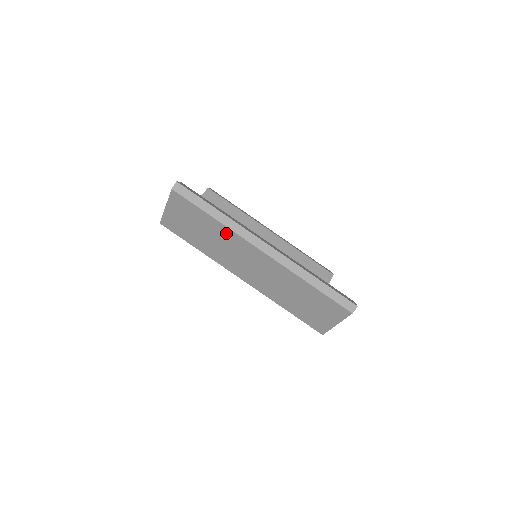
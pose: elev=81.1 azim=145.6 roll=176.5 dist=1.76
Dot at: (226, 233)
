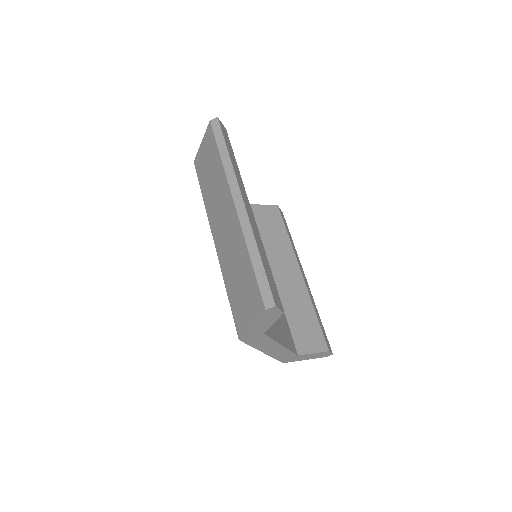
Dot at: (222, 176)
